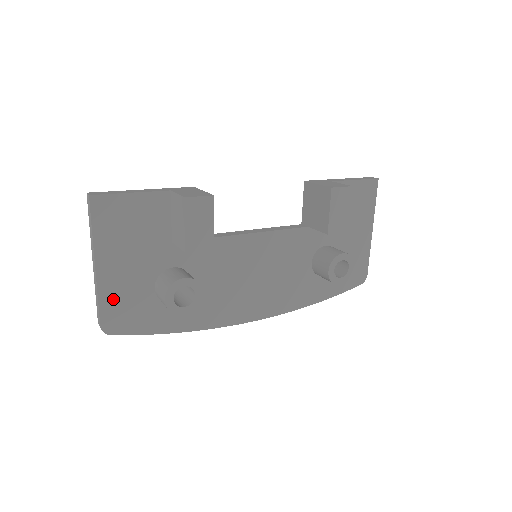
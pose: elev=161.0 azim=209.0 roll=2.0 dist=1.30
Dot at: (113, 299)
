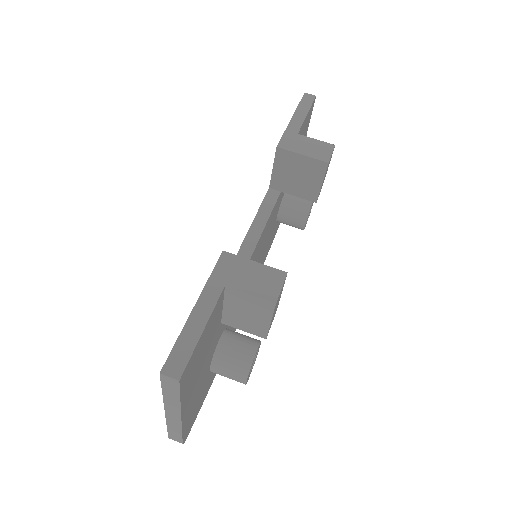
Dot at: (189, 417)
